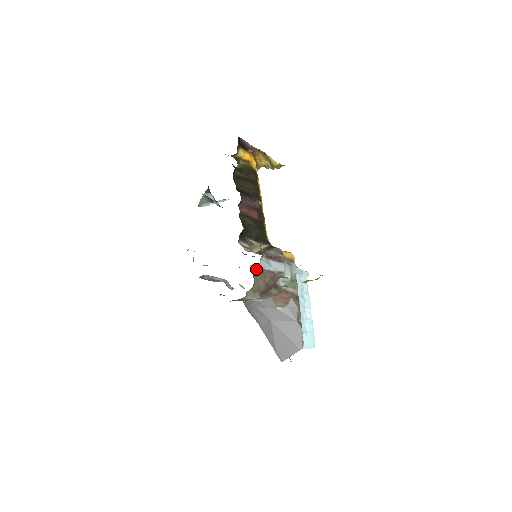
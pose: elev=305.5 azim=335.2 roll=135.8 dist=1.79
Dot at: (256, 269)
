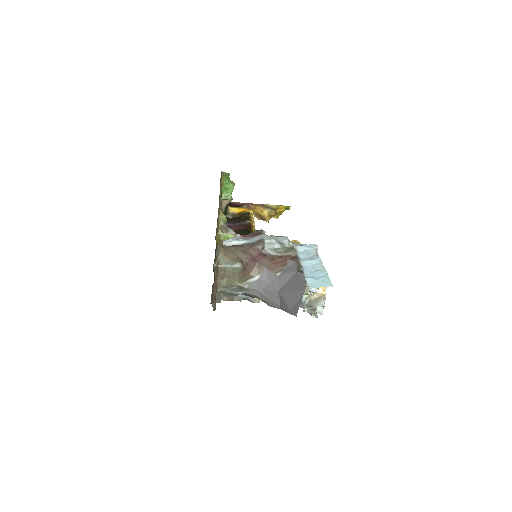
Dot at: (231, 246)
